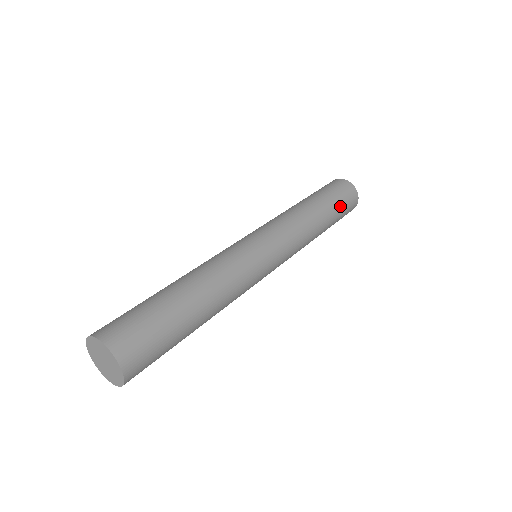
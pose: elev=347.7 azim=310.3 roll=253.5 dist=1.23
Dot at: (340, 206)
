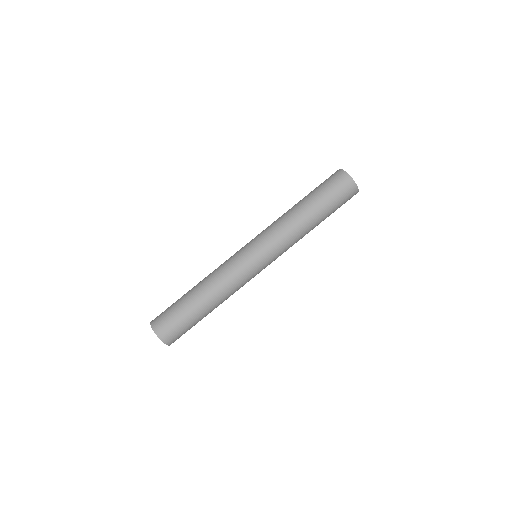
Dot at: (324, 193)
